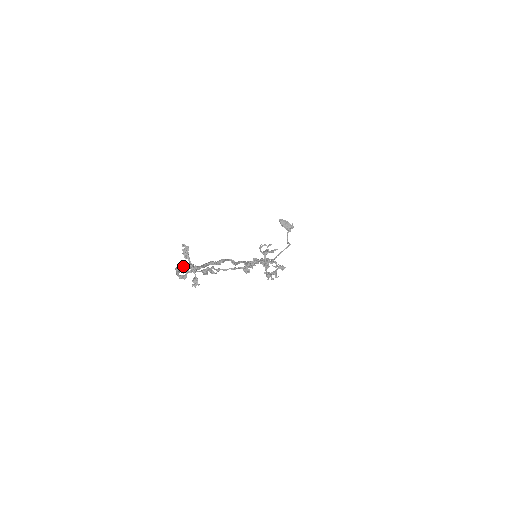
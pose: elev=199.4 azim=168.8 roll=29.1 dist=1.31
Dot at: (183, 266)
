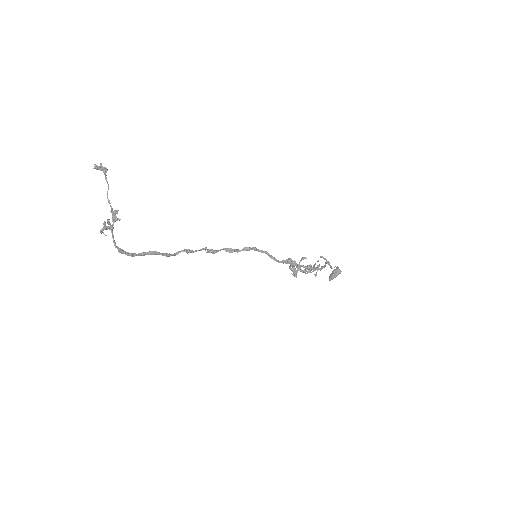
Dot at: (132, 254)
